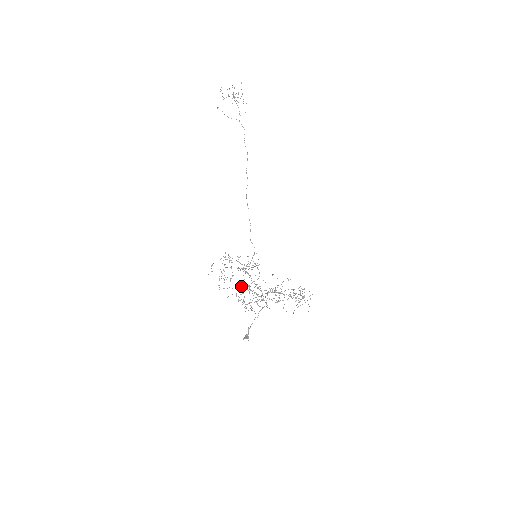
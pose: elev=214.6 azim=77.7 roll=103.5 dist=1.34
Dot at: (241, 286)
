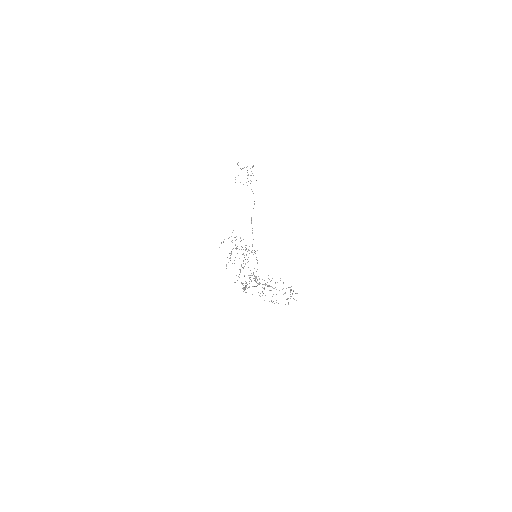
Dot at: (243, 260)
